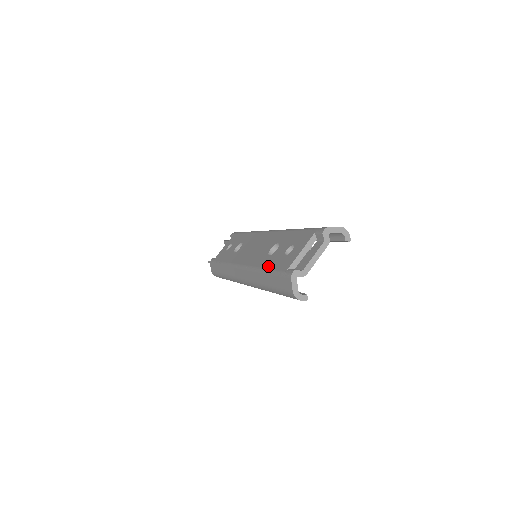
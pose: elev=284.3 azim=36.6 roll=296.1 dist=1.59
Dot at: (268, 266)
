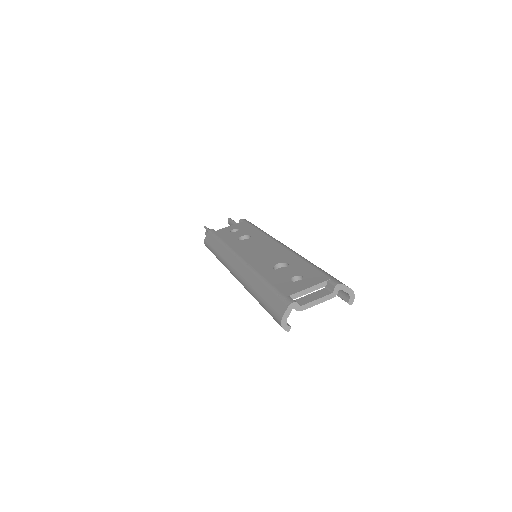
Dot at: (270, 279)
